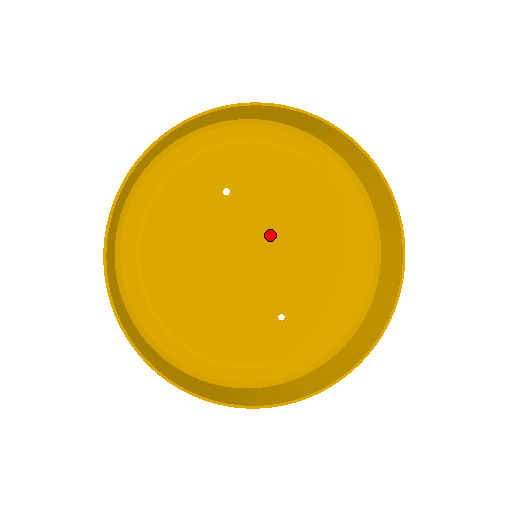
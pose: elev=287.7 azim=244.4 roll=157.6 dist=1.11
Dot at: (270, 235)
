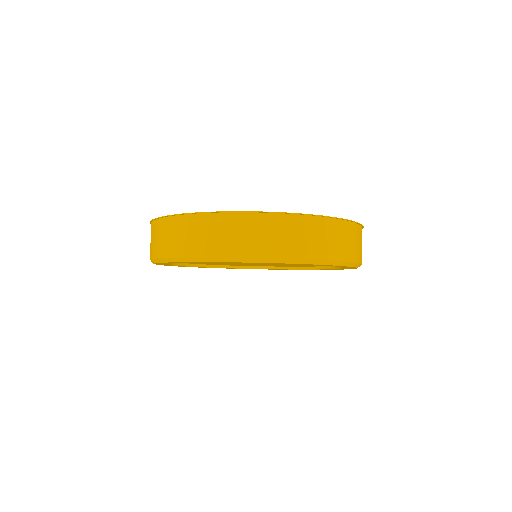
Dot at: occluded
